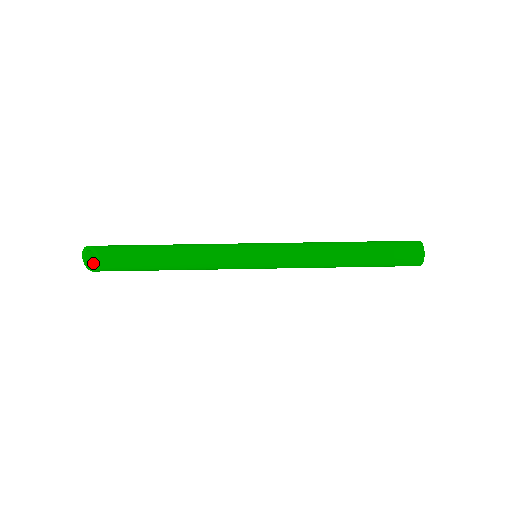
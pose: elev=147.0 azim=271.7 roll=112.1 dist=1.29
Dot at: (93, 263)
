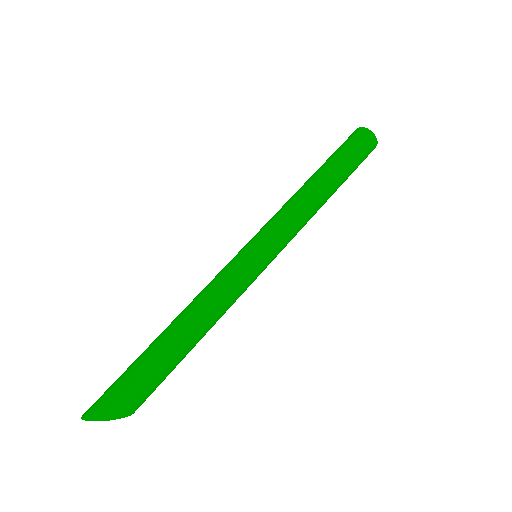
Dot at: occluded
